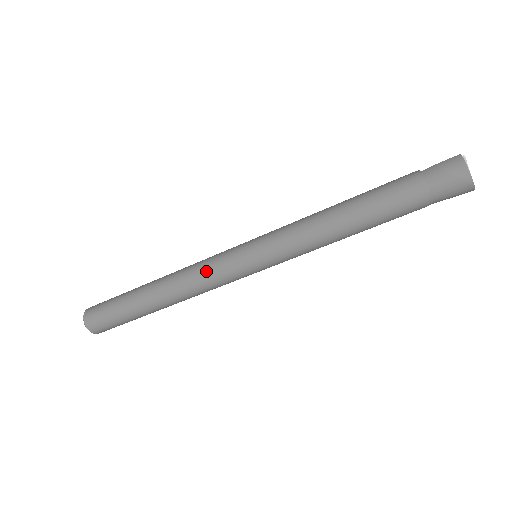
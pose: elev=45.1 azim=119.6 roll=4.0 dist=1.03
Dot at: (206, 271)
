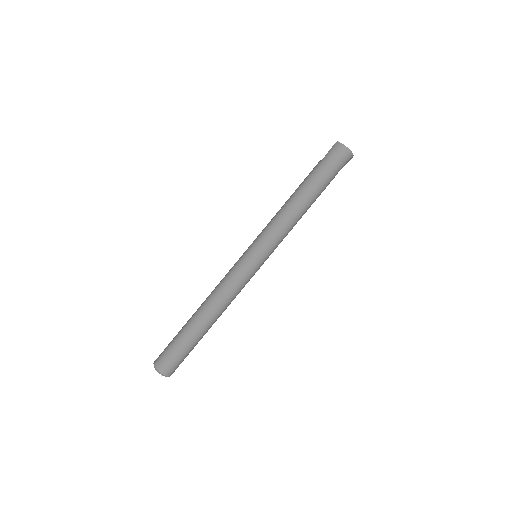
Dot at: (231, 280)
